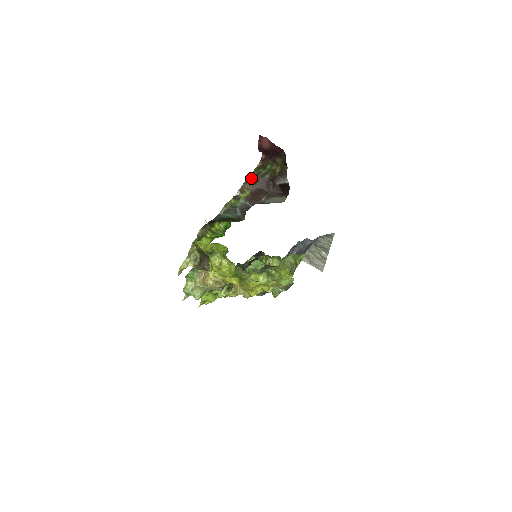
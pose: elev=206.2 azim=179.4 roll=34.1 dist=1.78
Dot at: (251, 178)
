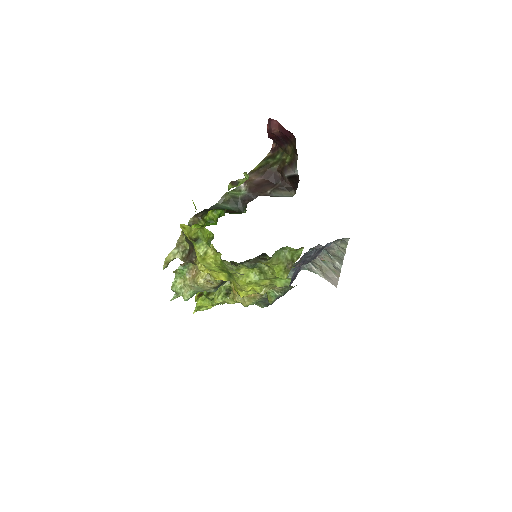
Dot at: (258, 168)
